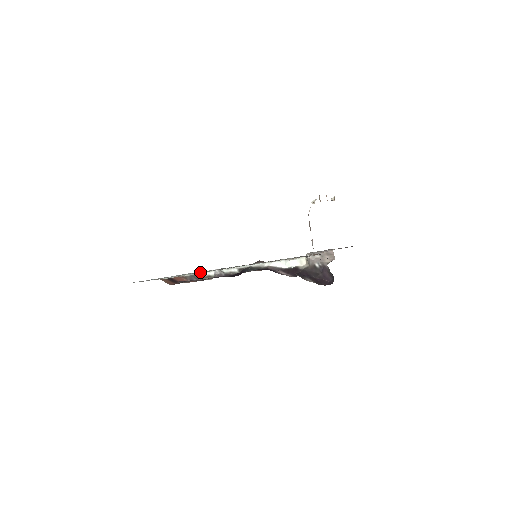
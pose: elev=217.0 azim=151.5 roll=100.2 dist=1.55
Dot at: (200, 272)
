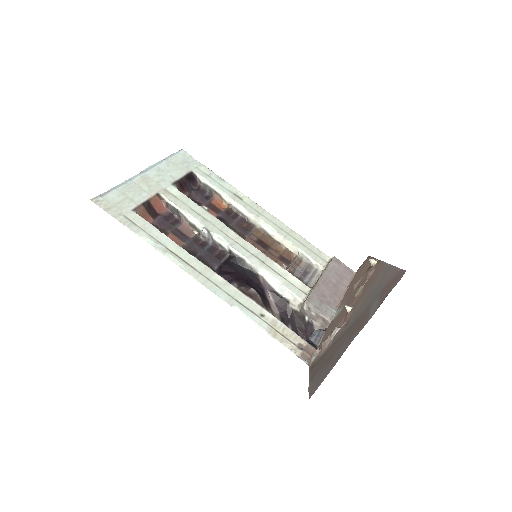
Dot at: (187, 255)
